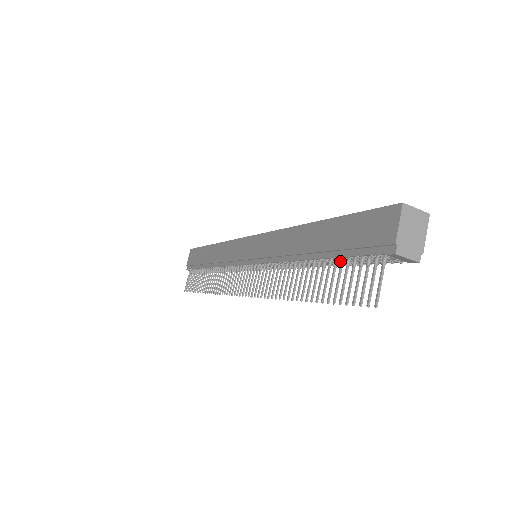
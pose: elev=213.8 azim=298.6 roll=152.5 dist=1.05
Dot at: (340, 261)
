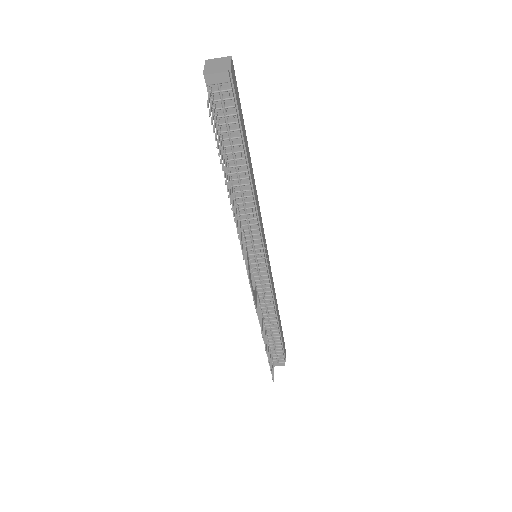
Dot at: (220, 138)
